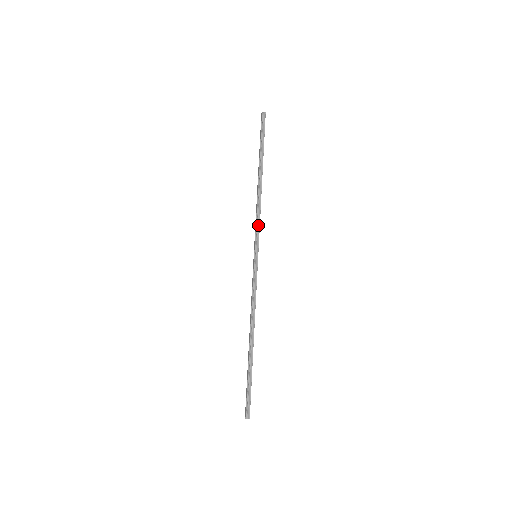
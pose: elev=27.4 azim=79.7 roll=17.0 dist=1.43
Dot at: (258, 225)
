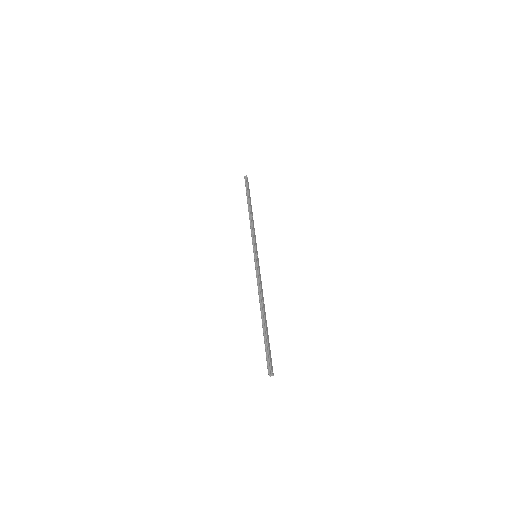
Dot at: (253, 236)
